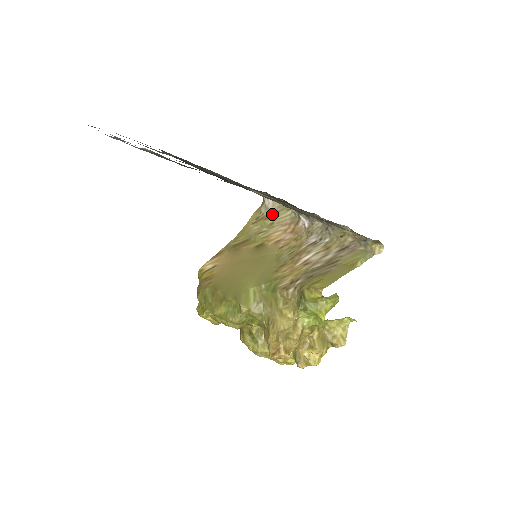
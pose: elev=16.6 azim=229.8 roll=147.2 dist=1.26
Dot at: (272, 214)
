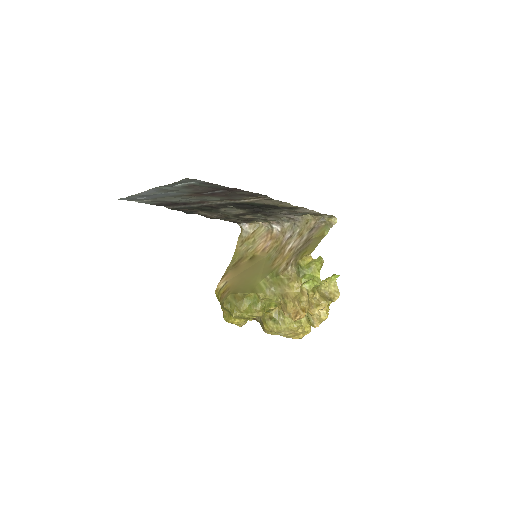
Dot at: (252, 234)
